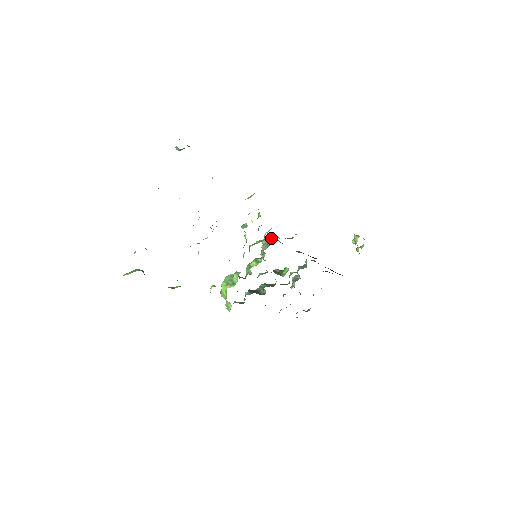
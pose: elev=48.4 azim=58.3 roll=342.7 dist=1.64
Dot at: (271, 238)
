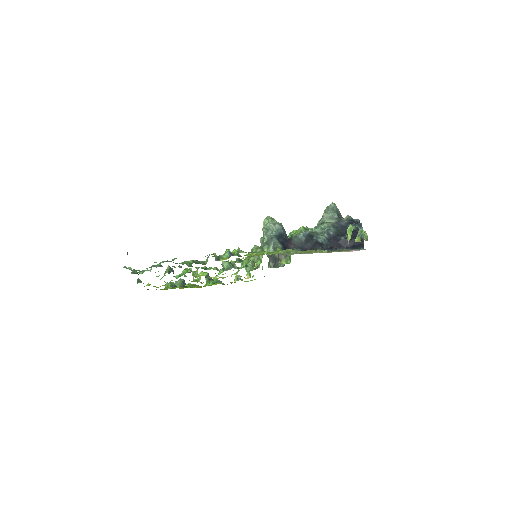
Dot at: (264, 235)
